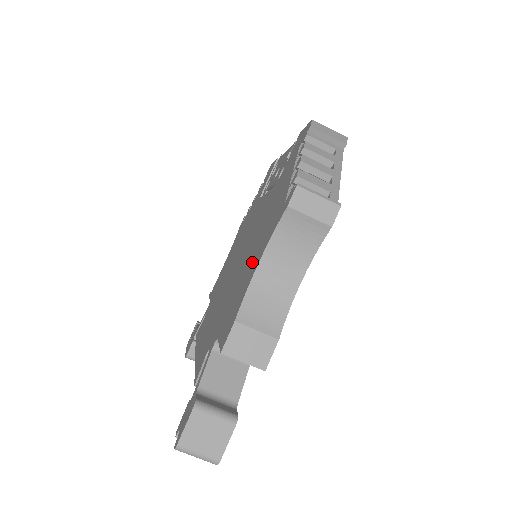
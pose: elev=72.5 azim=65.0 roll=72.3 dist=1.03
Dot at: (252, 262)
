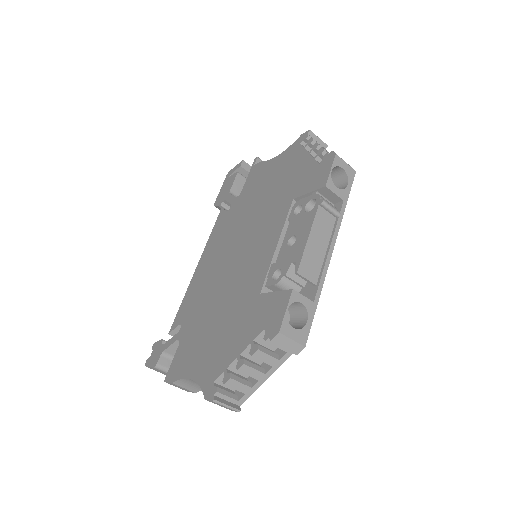
Dot at: (202, 351)
